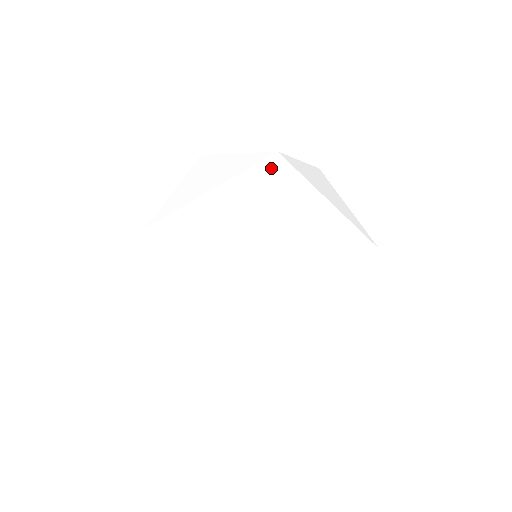
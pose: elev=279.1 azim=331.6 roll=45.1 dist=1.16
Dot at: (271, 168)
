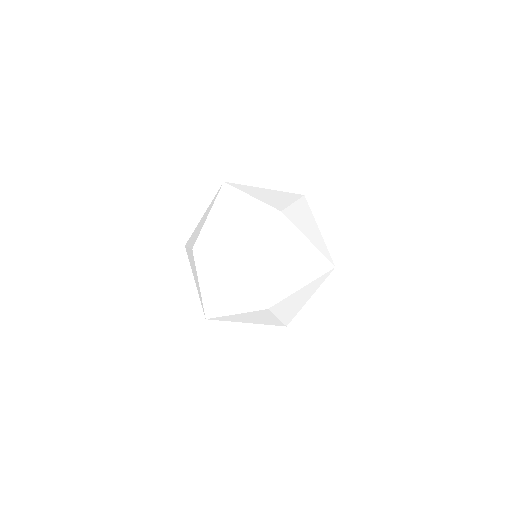
Dot at: (276, 222)
